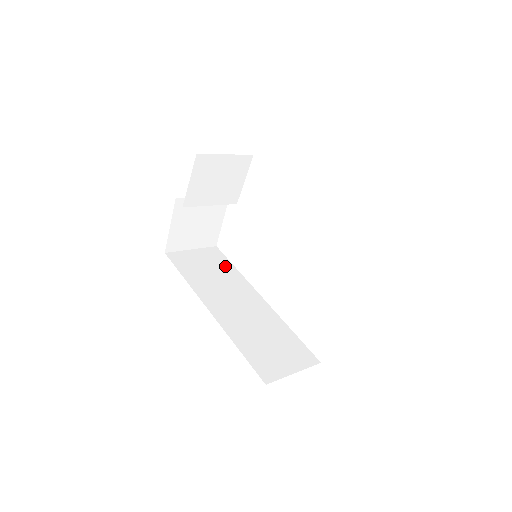
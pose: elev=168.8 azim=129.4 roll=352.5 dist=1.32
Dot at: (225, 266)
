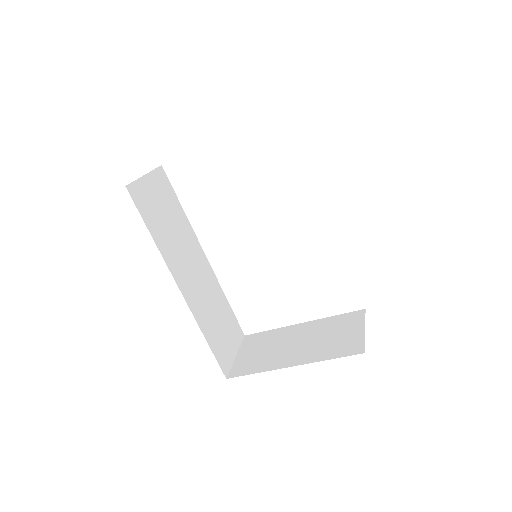
Dot at: (175, 206)
